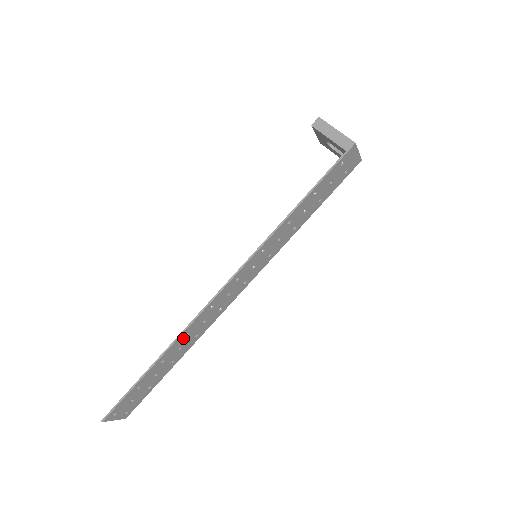
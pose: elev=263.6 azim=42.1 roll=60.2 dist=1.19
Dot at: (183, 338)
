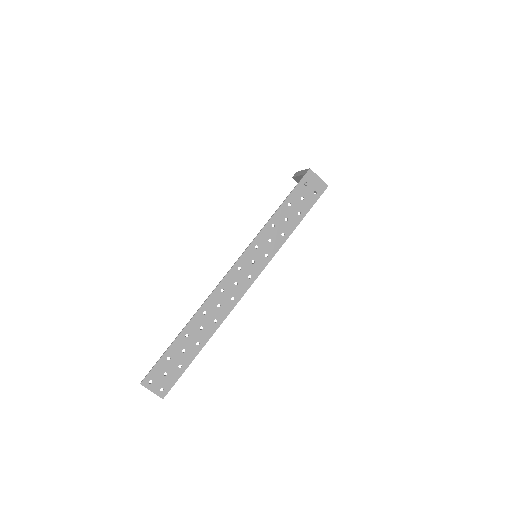
Dot at: (202, 316)
